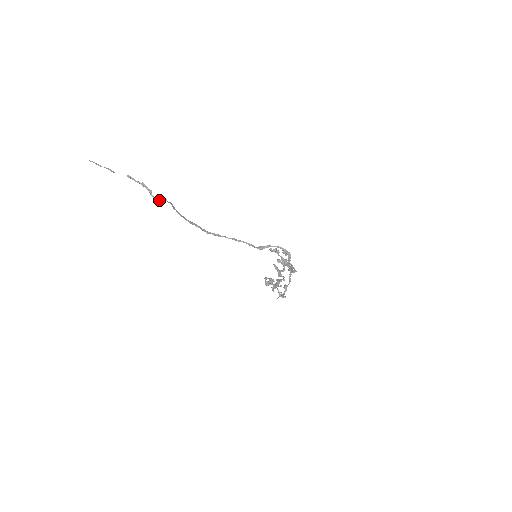
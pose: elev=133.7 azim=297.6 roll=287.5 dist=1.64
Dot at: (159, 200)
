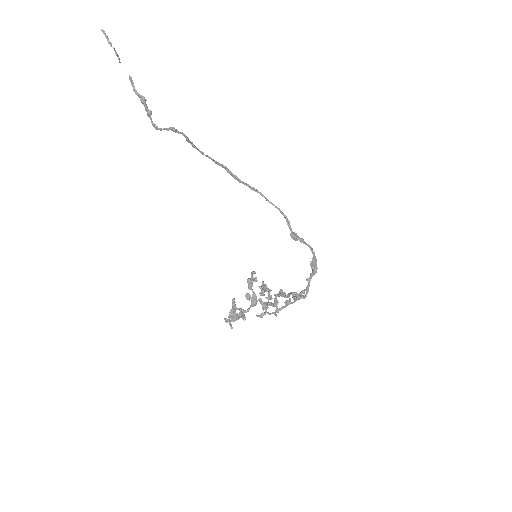
Dot at: (160, 128)
